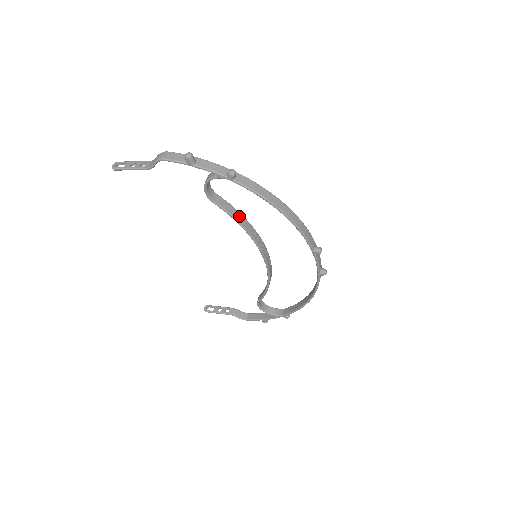
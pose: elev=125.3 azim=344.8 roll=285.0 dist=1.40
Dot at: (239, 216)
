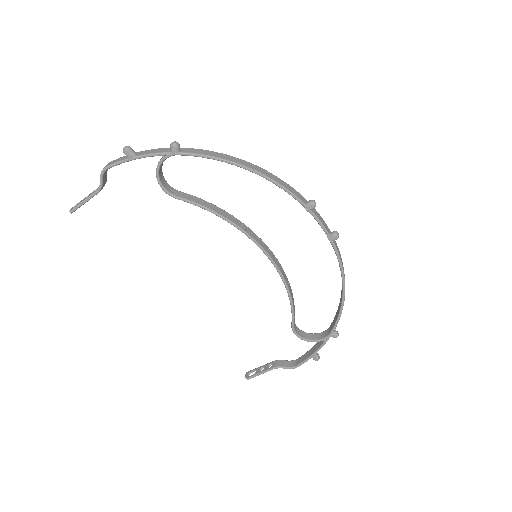
Dot at: (211, 206)
